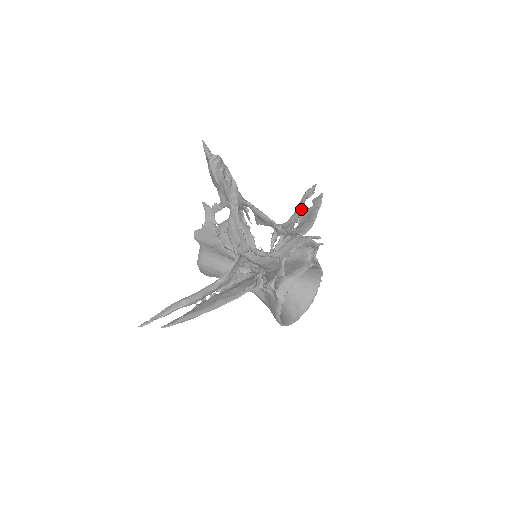
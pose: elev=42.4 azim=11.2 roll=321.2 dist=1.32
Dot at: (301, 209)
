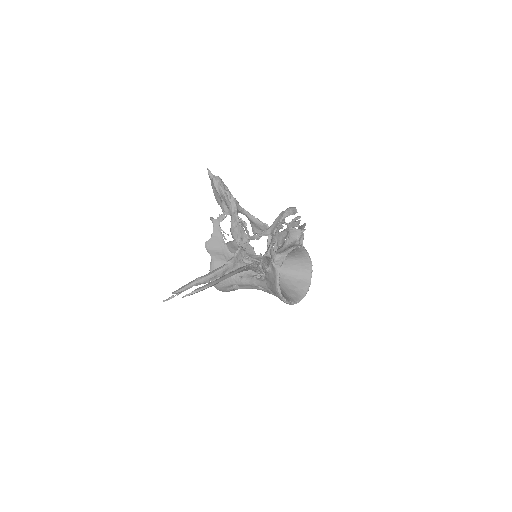
Dot at: occluded
